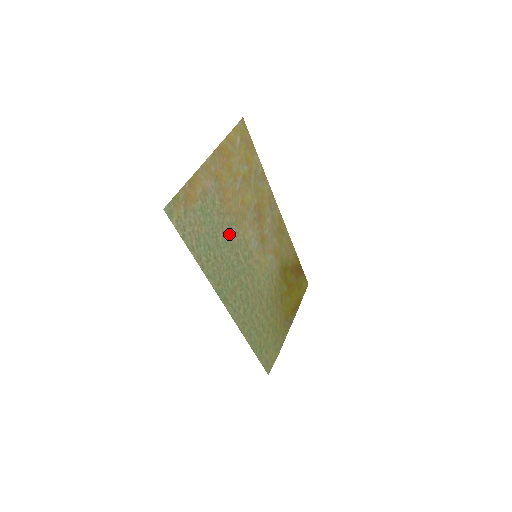
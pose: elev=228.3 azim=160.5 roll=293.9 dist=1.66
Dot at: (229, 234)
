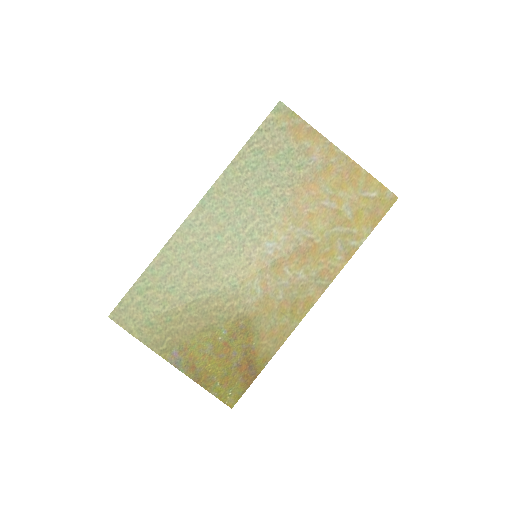
Dot at: (273, 199)
